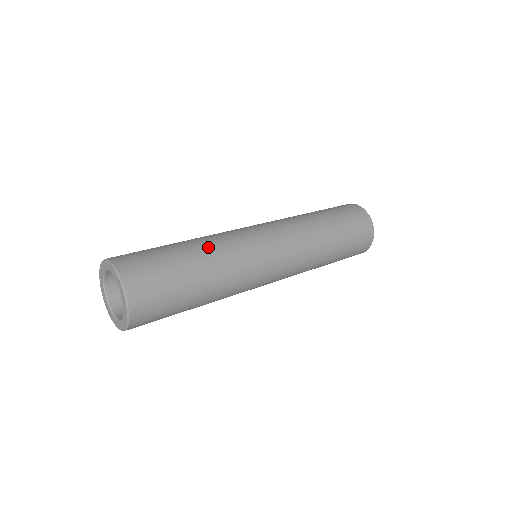
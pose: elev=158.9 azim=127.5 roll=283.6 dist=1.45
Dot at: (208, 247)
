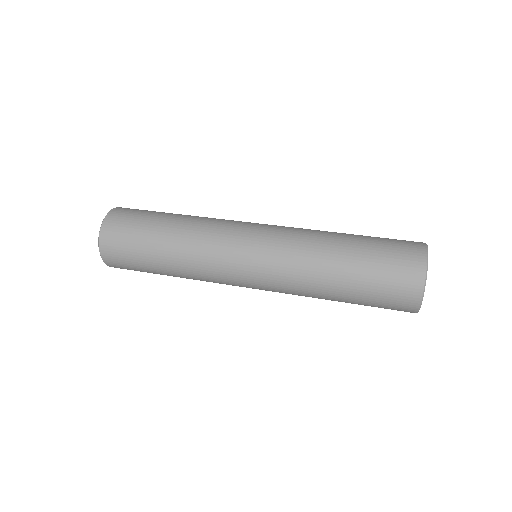
Dot at: (194, 216)
